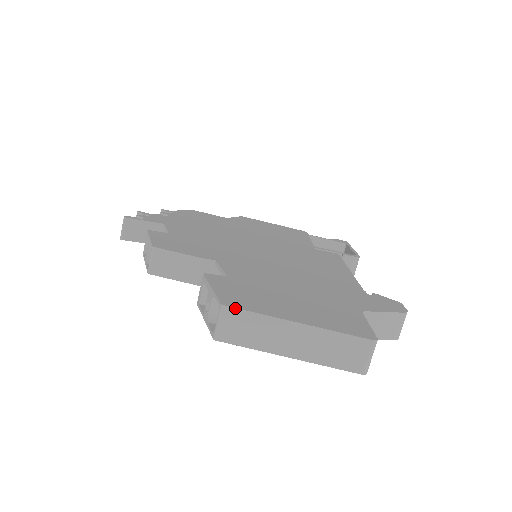
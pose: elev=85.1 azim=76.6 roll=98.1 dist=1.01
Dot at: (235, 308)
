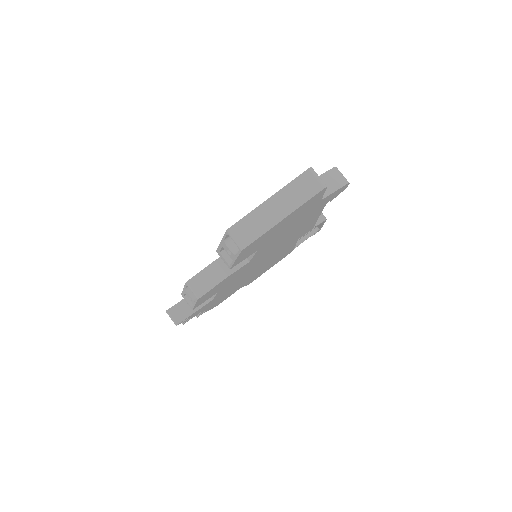
Dot at: (234, 225)
